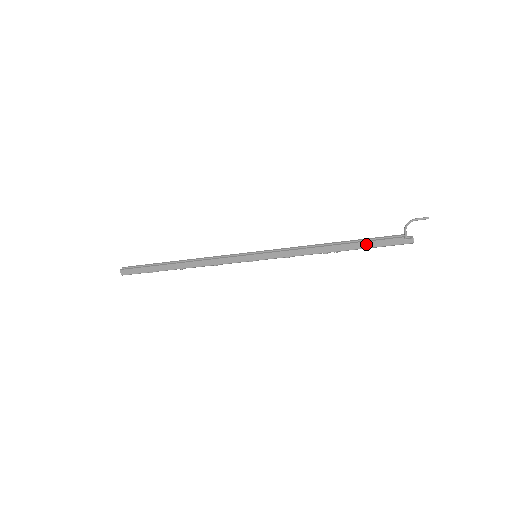
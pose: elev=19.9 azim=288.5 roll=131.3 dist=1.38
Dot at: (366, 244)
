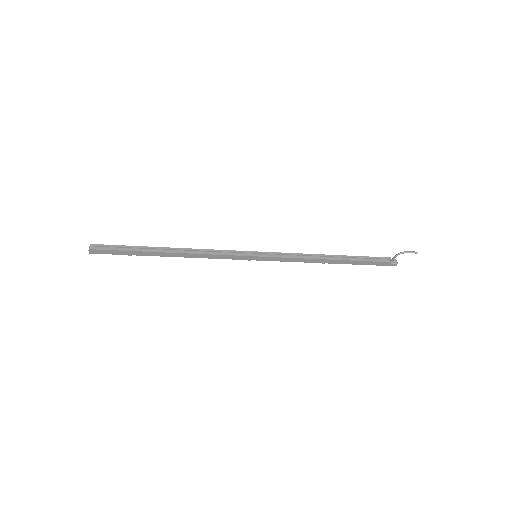
Dot at: (360, 262)
